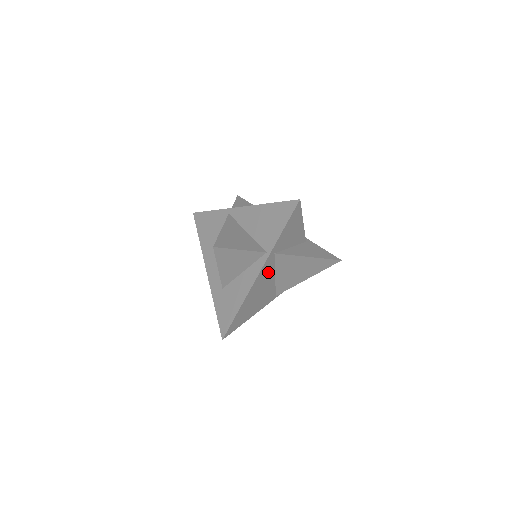
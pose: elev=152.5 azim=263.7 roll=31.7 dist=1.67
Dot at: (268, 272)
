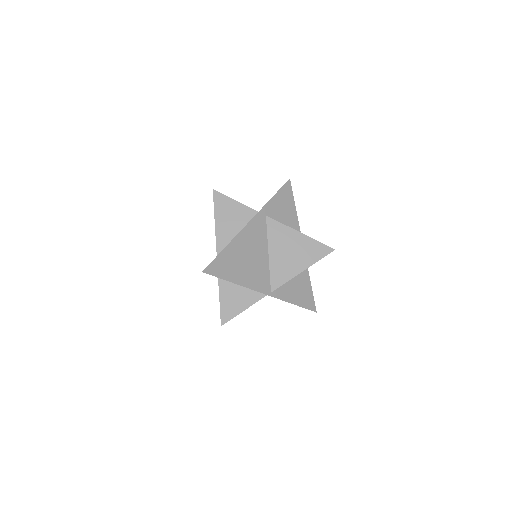
Dot at: (260, 235)
